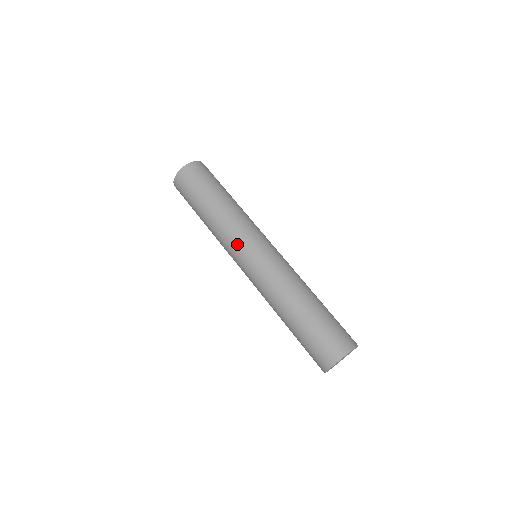
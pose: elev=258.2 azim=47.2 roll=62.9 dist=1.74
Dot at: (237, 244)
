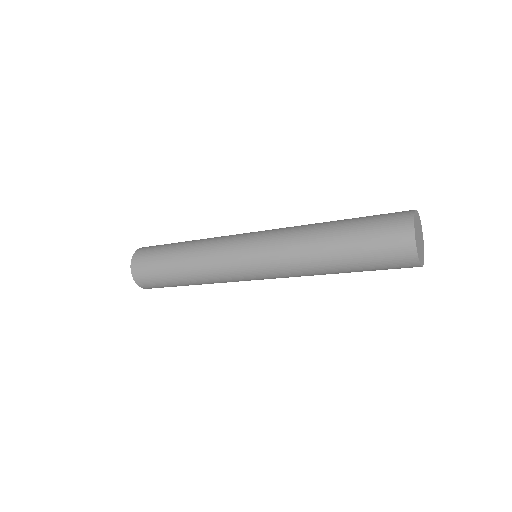
Dot at: (227, 248)
